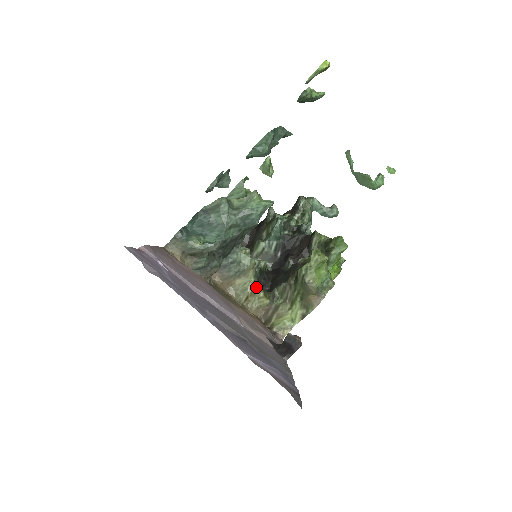
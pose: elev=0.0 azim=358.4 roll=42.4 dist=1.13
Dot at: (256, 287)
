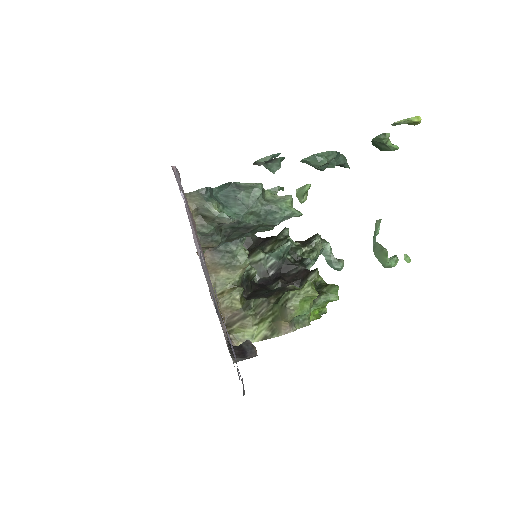
Dot at: (237, 287)
